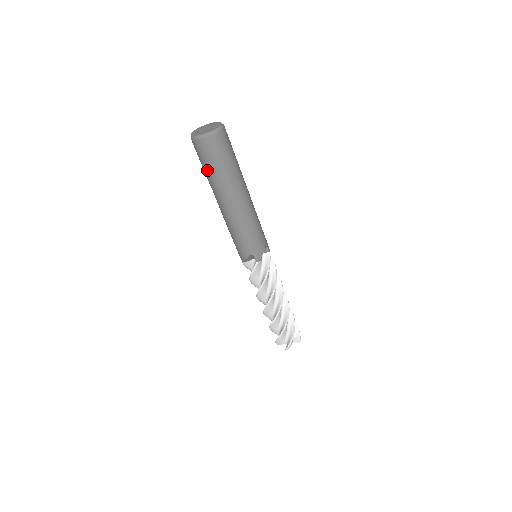
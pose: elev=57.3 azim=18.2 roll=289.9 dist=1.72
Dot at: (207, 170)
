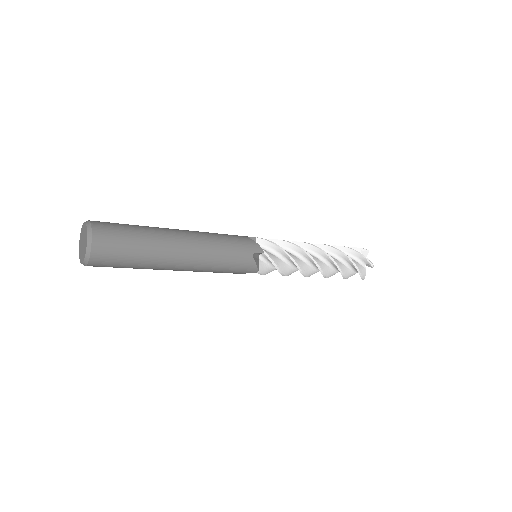
Dot at: occluded
